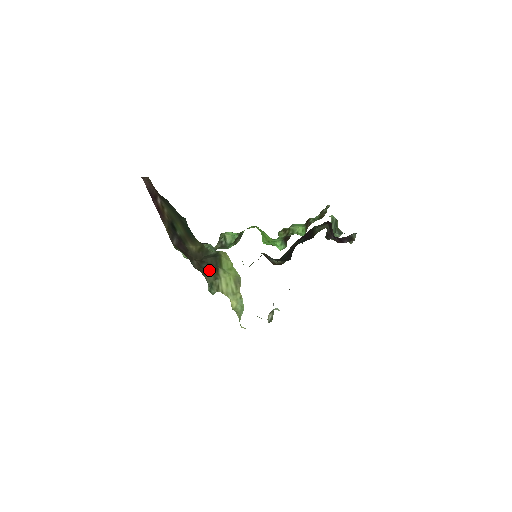
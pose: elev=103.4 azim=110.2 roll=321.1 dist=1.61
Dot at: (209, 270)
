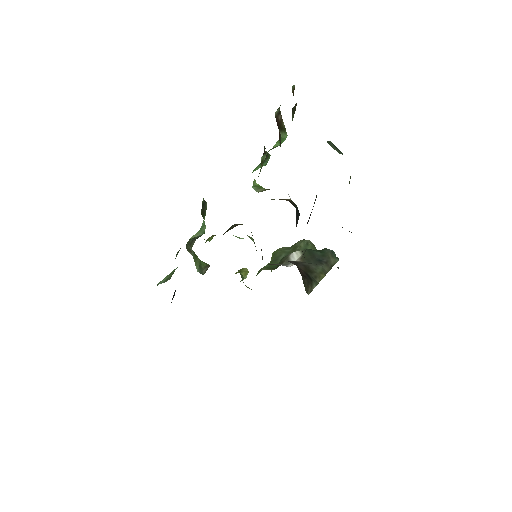
Dot at: occluded
